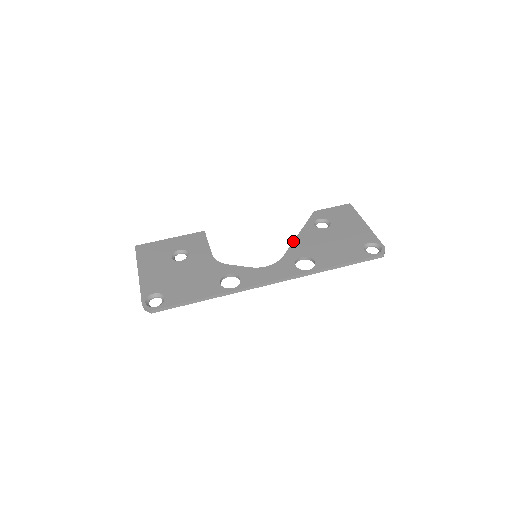
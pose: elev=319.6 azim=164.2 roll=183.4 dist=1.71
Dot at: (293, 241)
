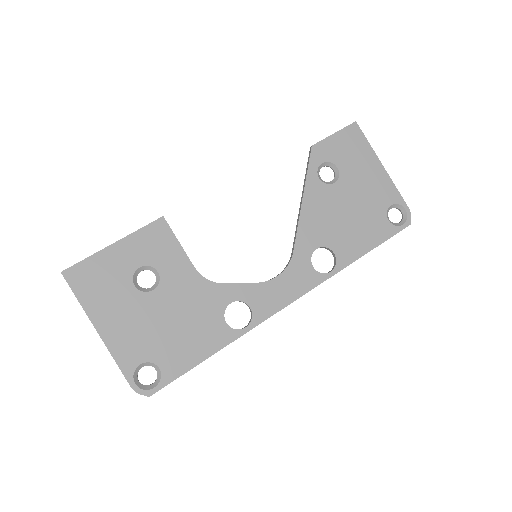
Dot at: (299, 218)
